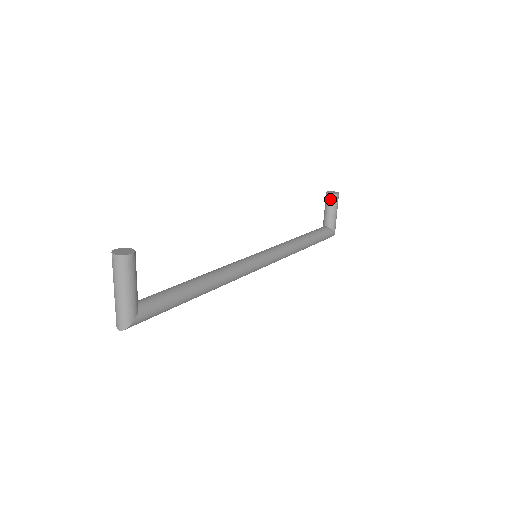
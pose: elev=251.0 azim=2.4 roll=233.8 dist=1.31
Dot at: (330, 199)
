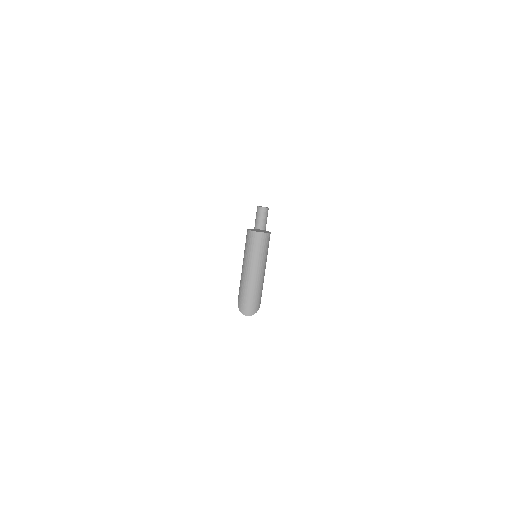
Dot at: (263, 212)
